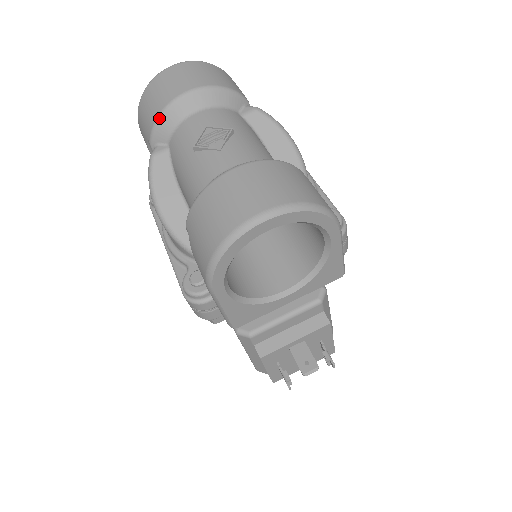
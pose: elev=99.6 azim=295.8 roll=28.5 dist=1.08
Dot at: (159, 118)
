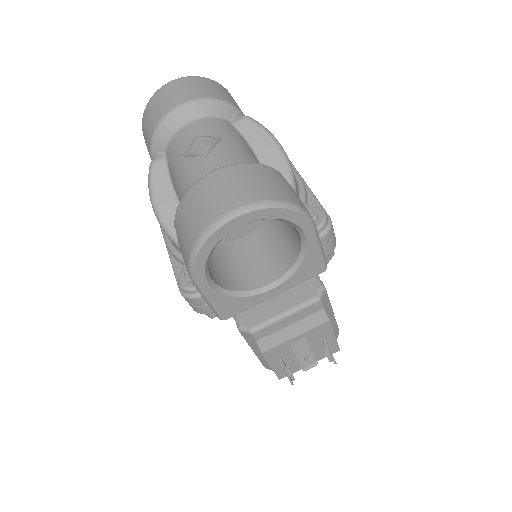
Dot at: (157, 129)
